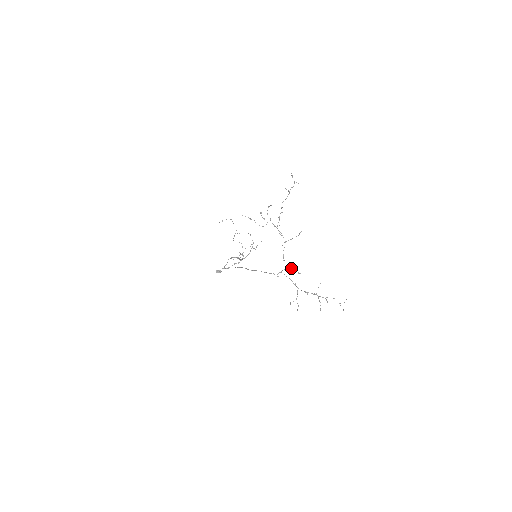
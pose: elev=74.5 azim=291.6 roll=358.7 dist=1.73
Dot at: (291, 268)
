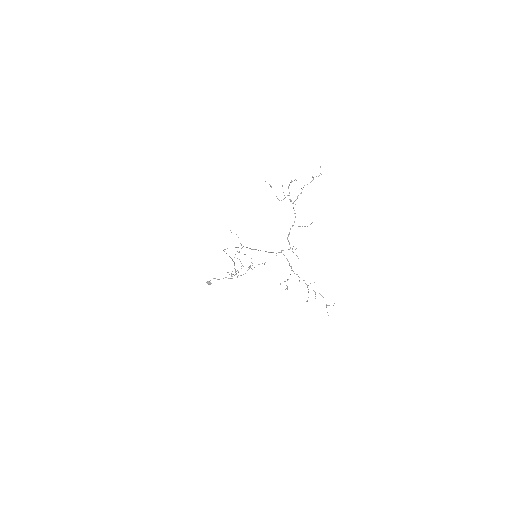
Dot at: (292, 249)
